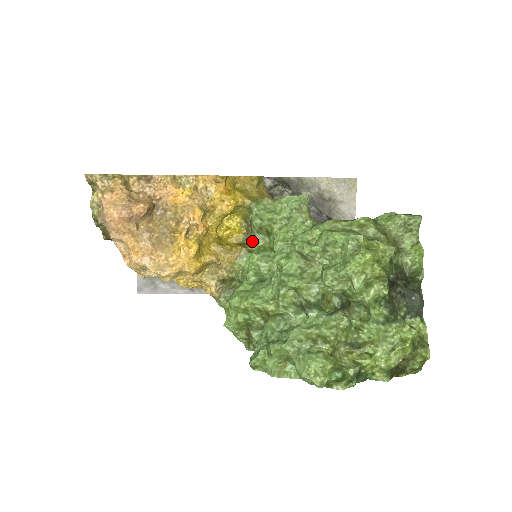
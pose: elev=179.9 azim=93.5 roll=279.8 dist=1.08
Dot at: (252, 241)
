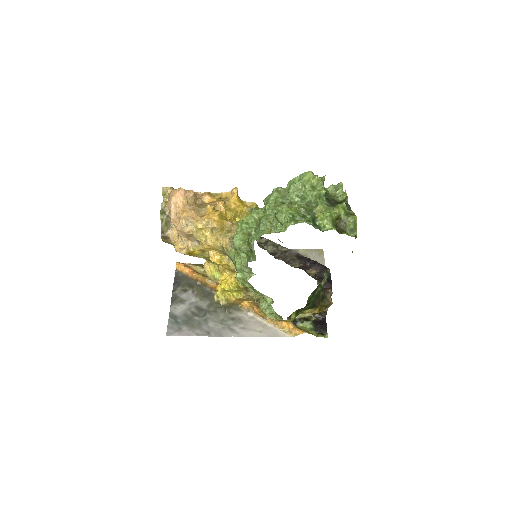
Dot at: occluded
